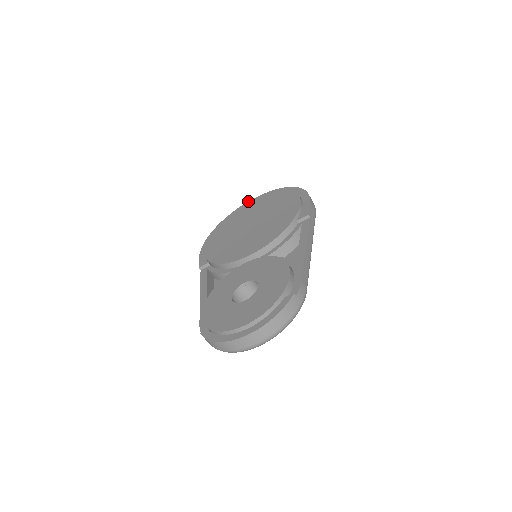
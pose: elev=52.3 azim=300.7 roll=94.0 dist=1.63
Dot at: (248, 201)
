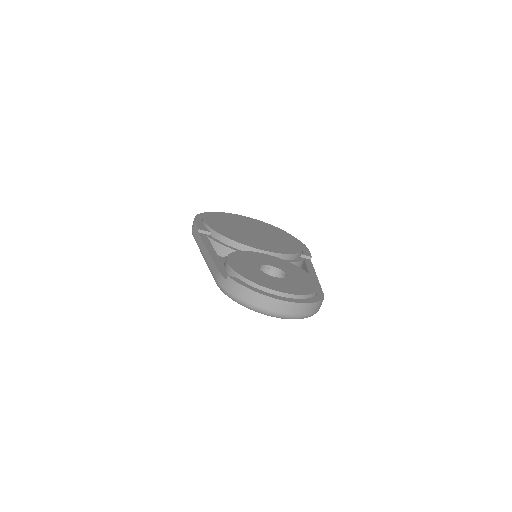
Dot at: occluded
